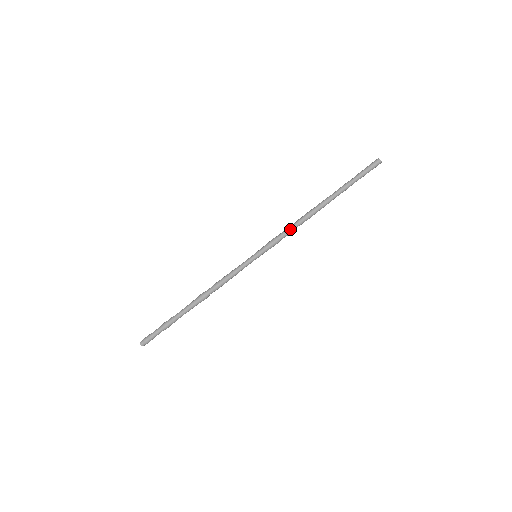
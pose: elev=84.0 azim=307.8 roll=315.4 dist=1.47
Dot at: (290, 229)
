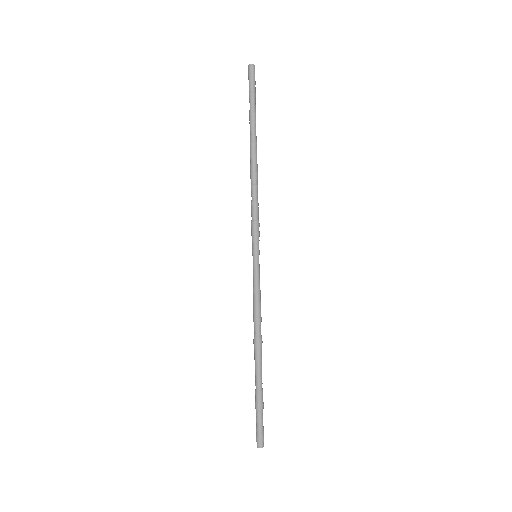
Dot at: (256, 201)
